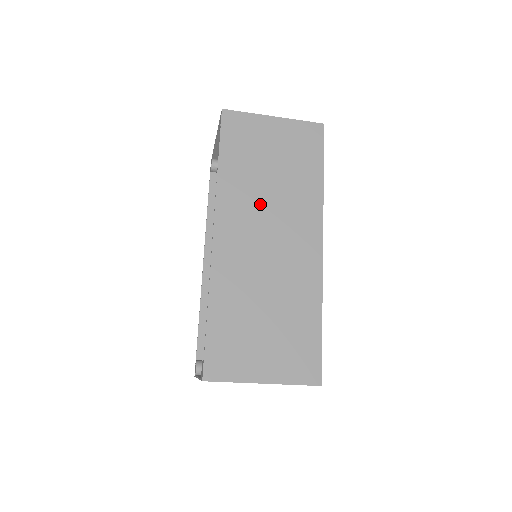
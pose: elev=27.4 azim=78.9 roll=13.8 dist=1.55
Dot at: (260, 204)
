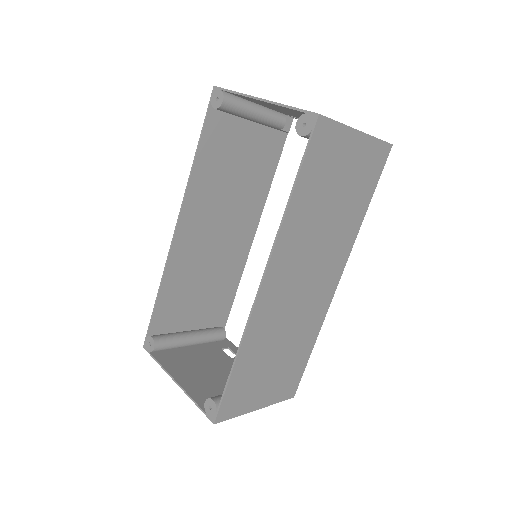
Dot at: (311, 245)
